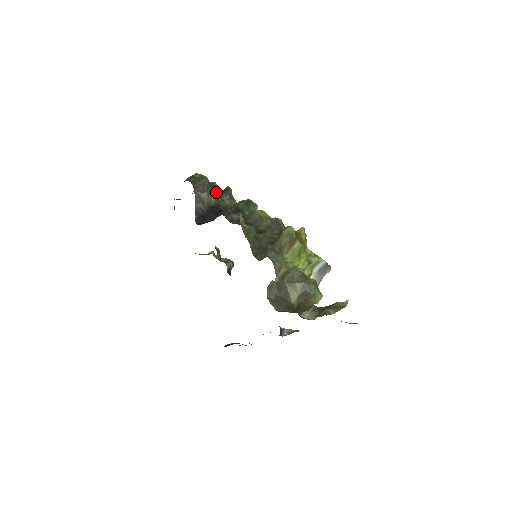
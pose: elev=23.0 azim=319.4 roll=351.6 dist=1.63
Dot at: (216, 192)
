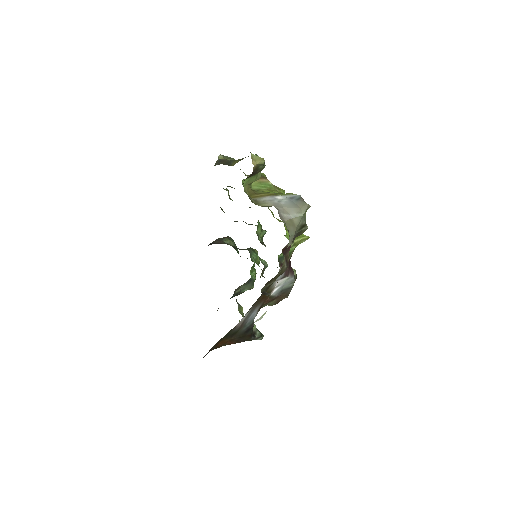
Dot at: occluded
